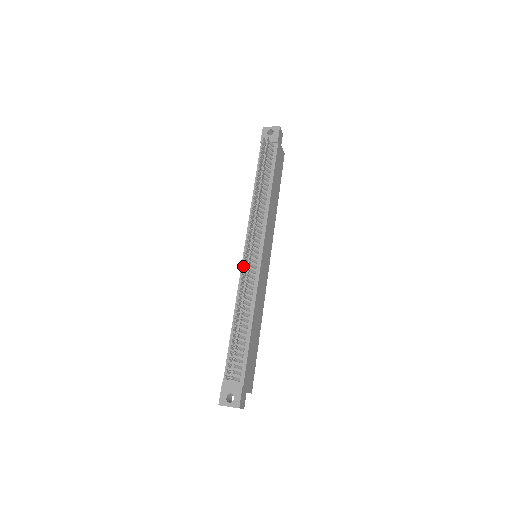
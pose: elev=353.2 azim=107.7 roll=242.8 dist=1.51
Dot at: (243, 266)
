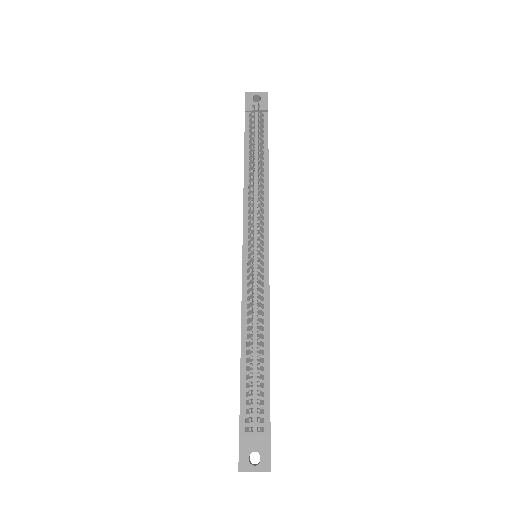
Dot at: (252, 269)
